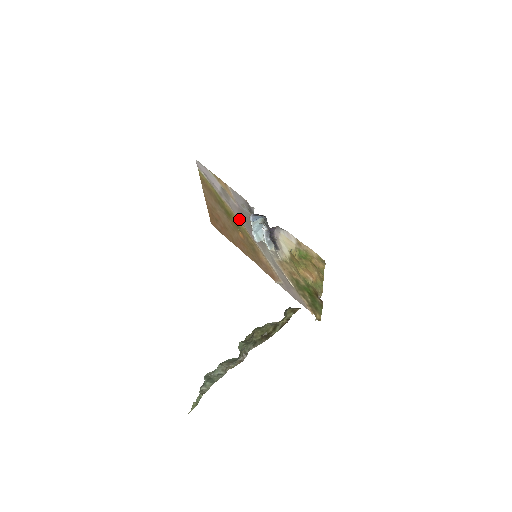
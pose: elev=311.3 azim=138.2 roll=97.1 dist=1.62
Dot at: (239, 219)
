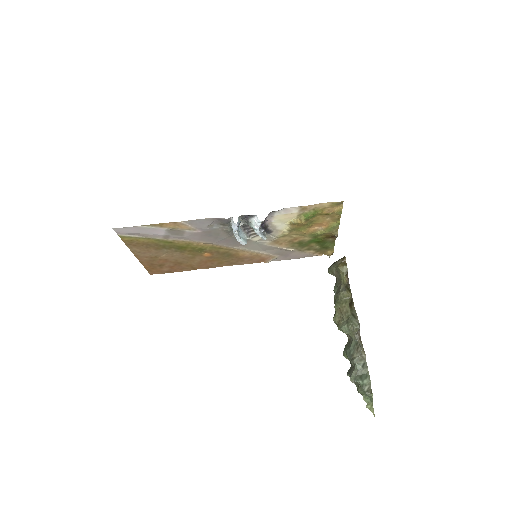
Dot at: (202, 242)
